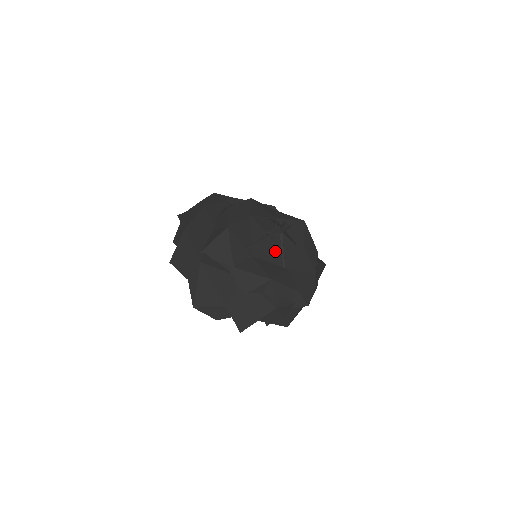
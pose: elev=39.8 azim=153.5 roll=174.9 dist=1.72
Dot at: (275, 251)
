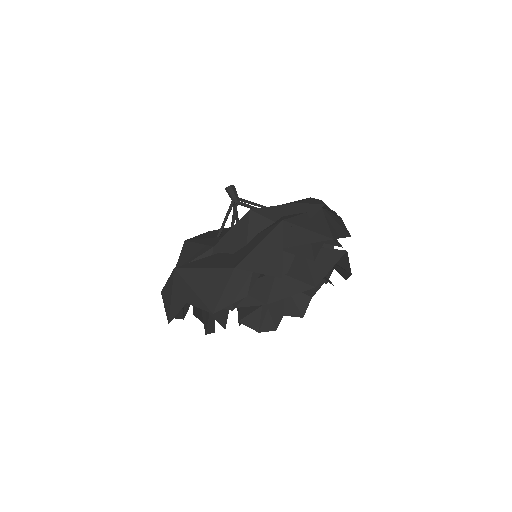
Dot at: occluded
